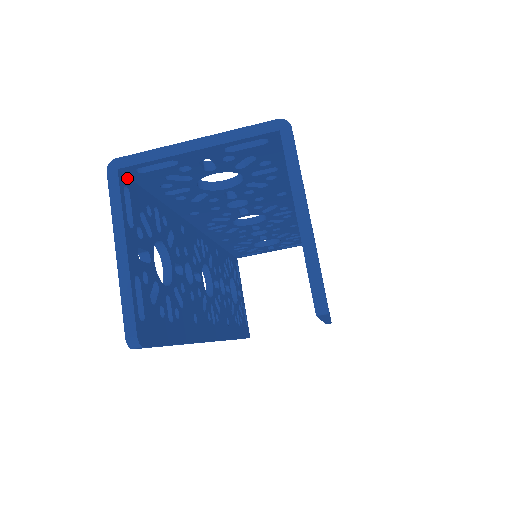
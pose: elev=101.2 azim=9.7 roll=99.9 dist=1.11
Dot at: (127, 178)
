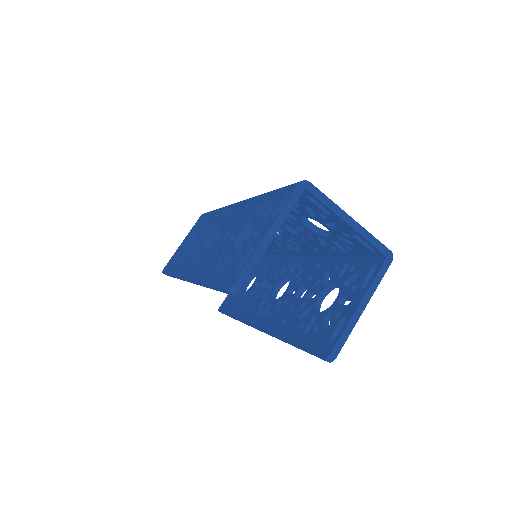
Dot at: occluded
